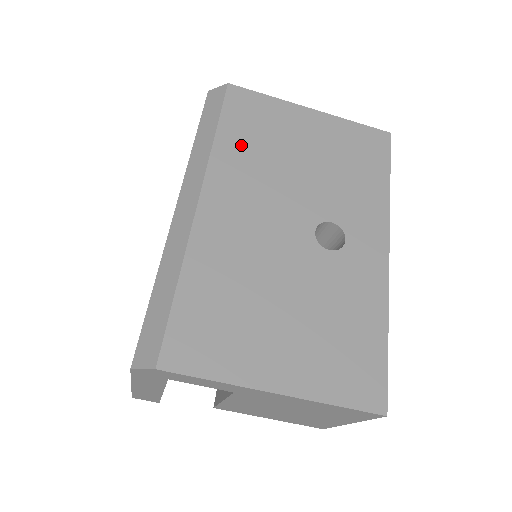
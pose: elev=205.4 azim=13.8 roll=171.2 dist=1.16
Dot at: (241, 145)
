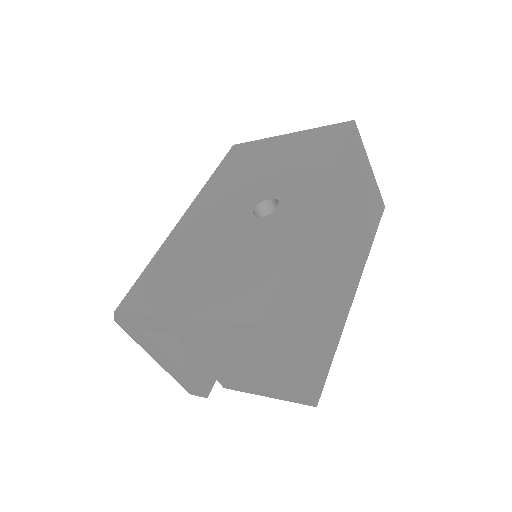
Dot at: (225, 175)
